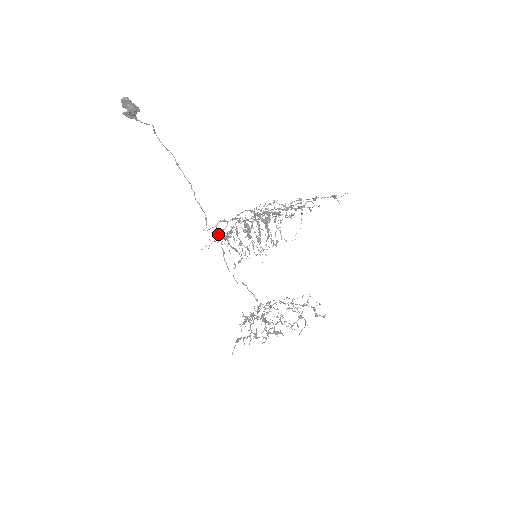
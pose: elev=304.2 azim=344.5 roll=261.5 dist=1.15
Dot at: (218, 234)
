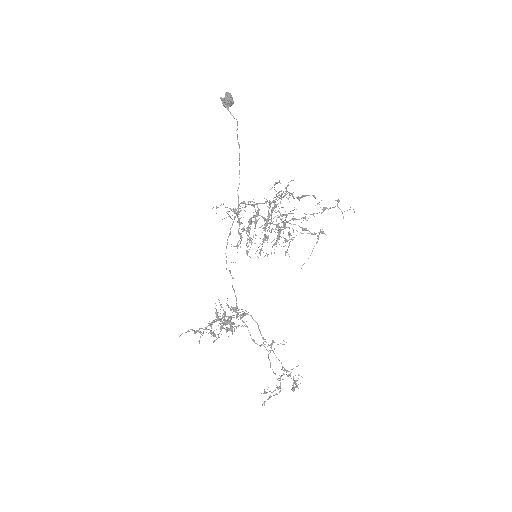
Dot at: occluded
